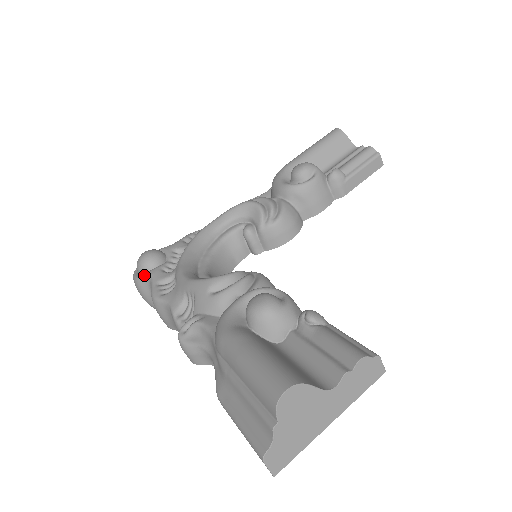
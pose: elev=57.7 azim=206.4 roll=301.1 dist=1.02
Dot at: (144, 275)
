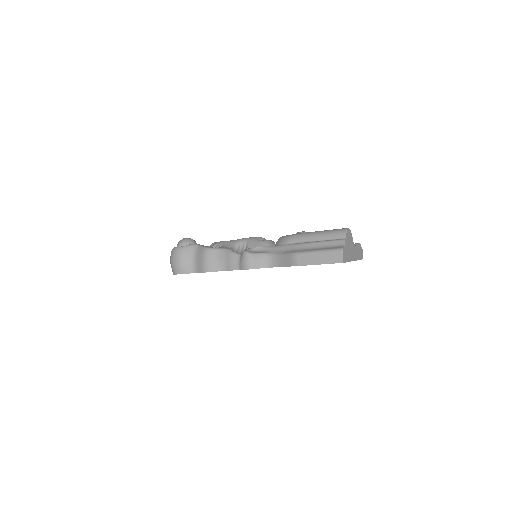
Dot at: (191, 244)
